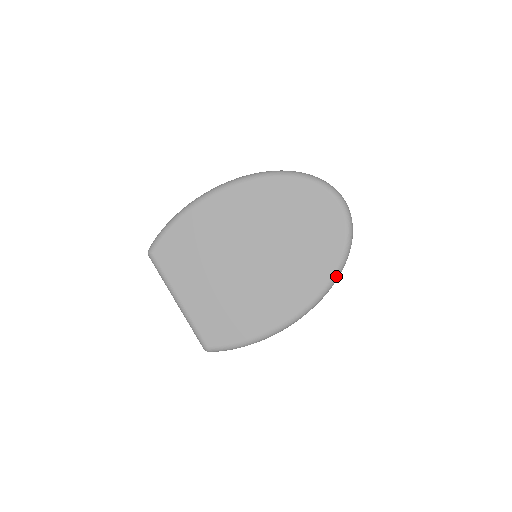
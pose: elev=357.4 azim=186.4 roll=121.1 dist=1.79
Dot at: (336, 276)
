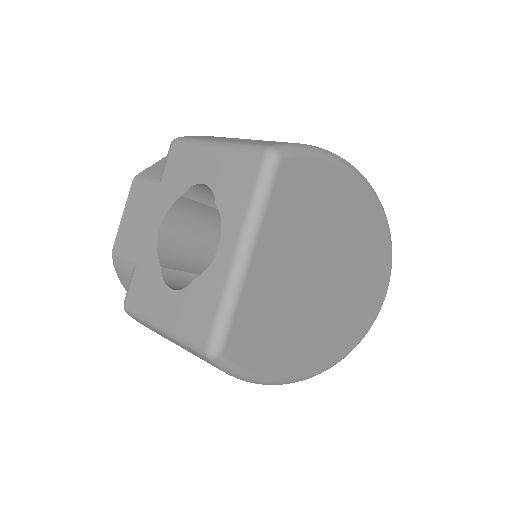
Dot at: occluded
